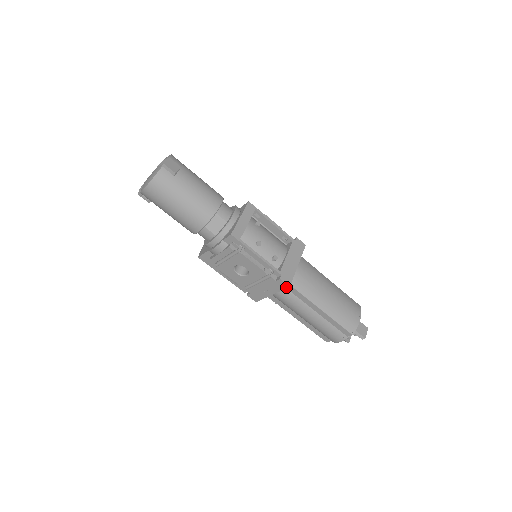
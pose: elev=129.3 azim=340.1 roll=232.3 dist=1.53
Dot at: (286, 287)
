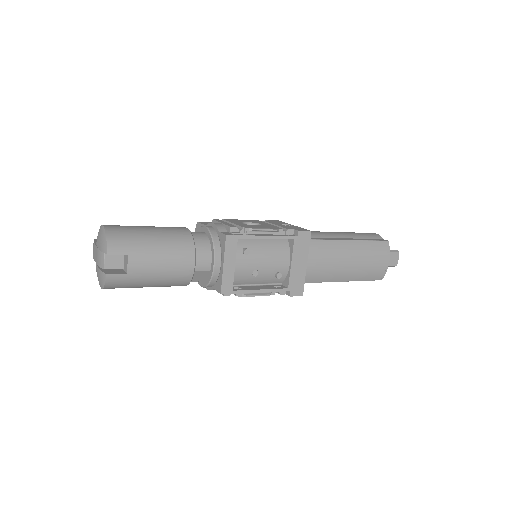
Dot at: (299, 294)
